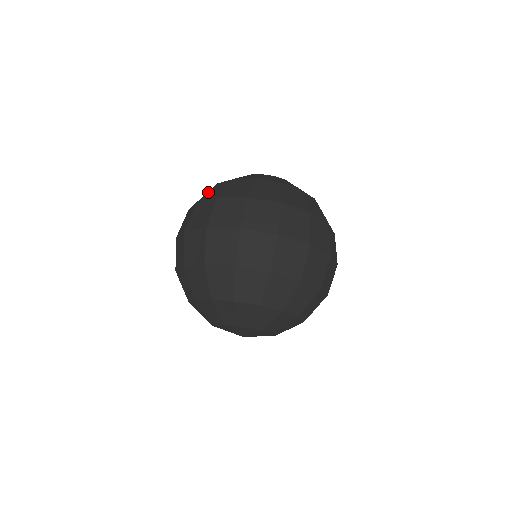
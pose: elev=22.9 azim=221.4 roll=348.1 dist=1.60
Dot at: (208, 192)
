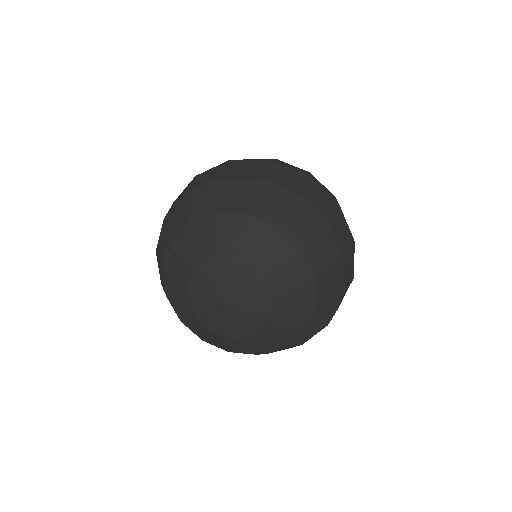
Dot at: occluded
